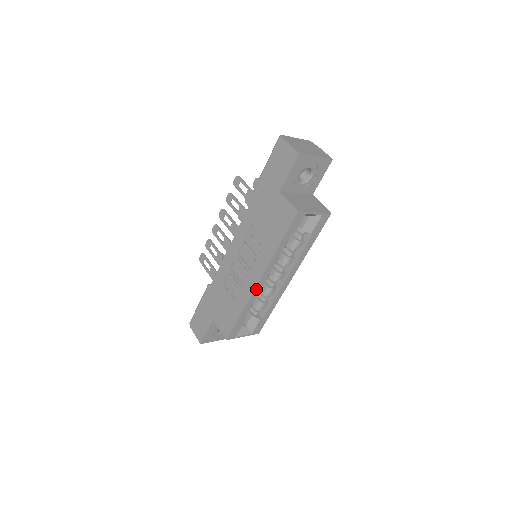
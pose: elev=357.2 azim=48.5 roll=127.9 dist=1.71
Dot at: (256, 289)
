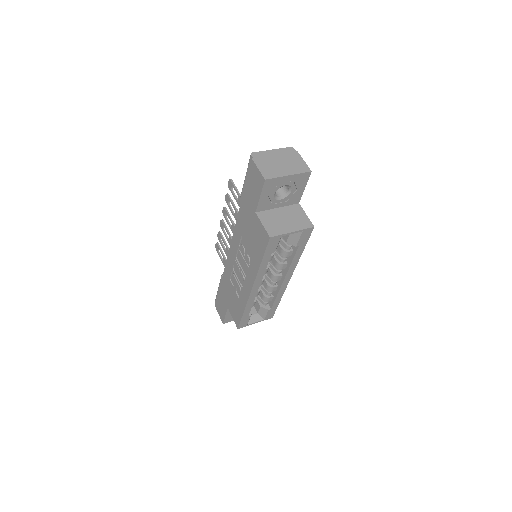
Dot at: (251, 294)
